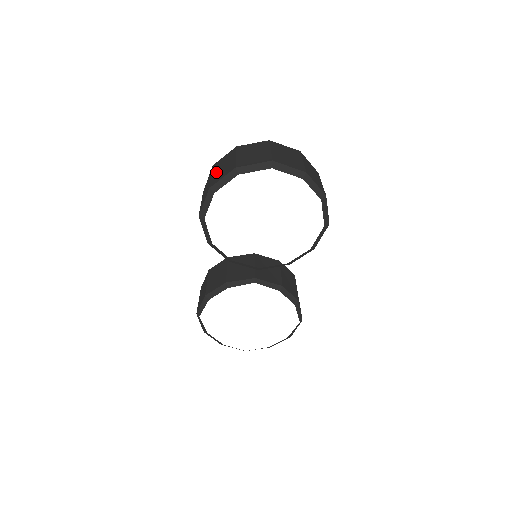
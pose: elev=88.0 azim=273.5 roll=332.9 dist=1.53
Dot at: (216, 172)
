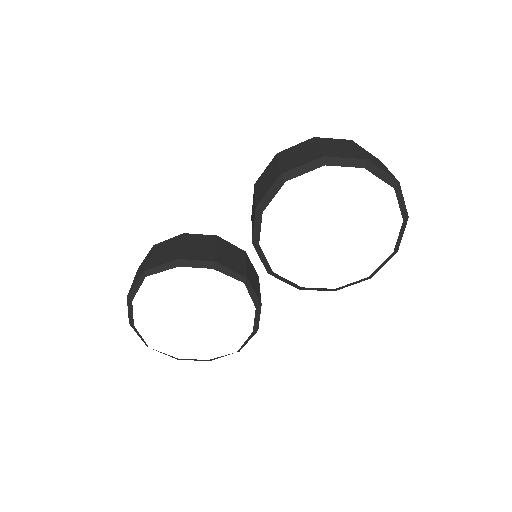
Dot at: (328, 146)
